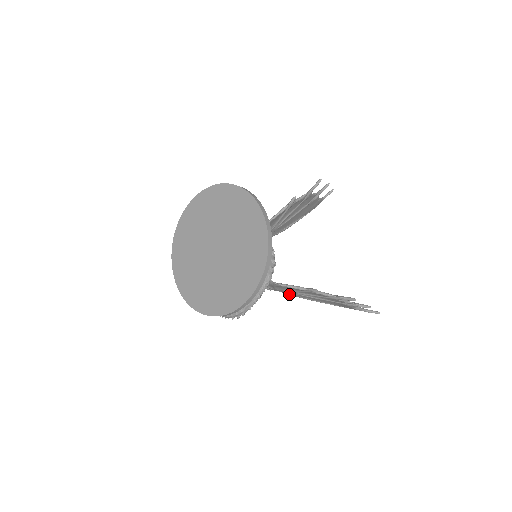
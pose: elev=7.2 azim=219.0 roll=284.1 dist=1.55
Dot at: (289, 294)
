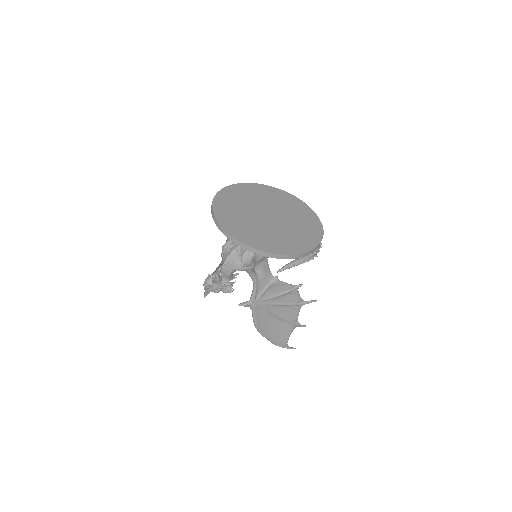
Dot at: (255, 315)
